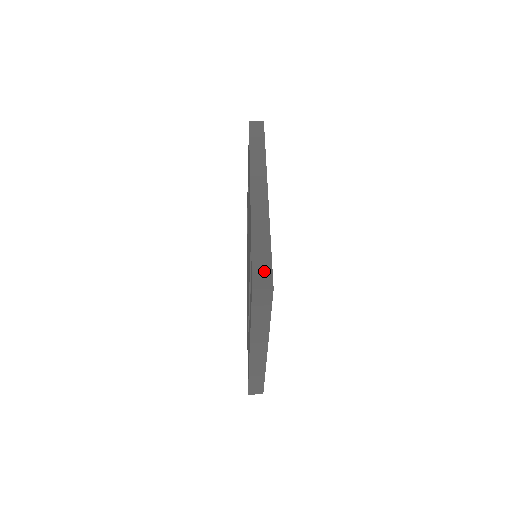
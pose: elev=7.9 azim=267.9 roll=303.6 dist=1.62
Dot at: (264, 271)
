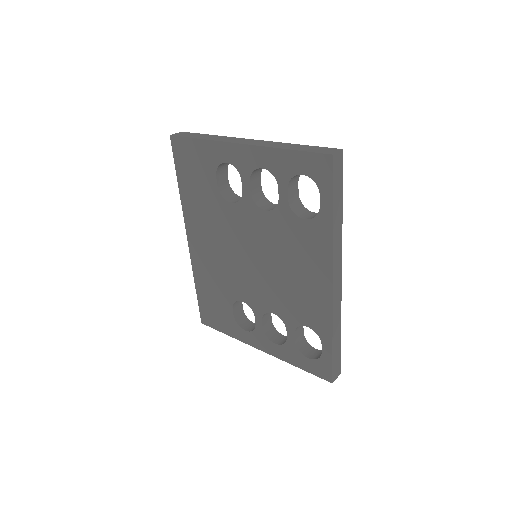
Dot at: (338, 364)
